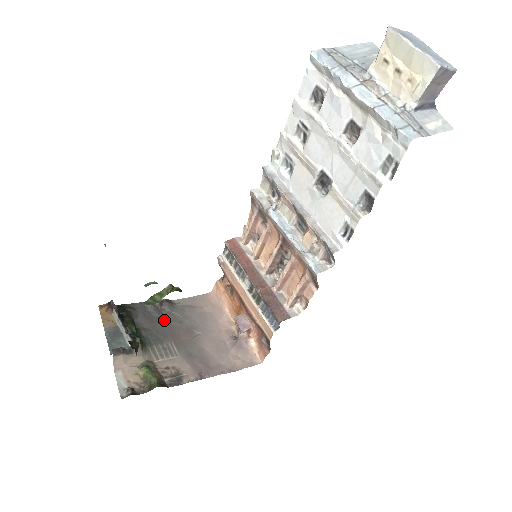
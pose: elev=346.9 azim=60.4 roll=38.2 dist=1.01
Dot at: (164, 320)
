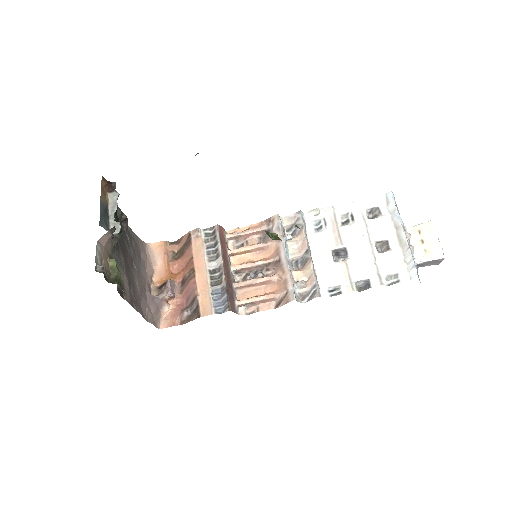
Dot at: occluded
